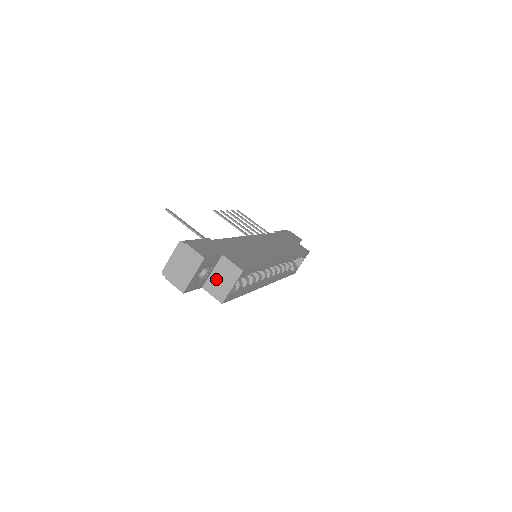
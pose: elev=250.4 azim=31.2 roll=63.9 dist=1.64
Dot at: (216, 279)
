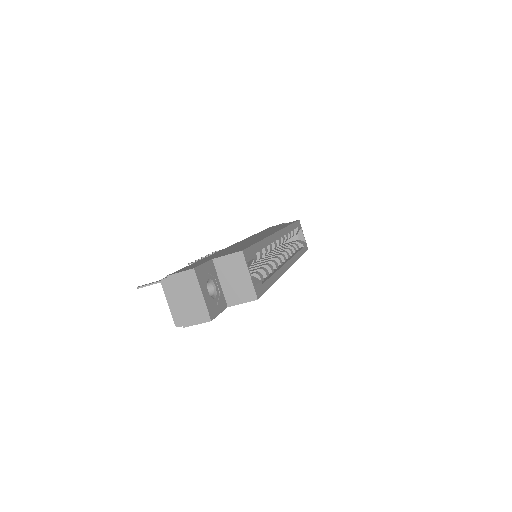
Dot at: (230, 285)
